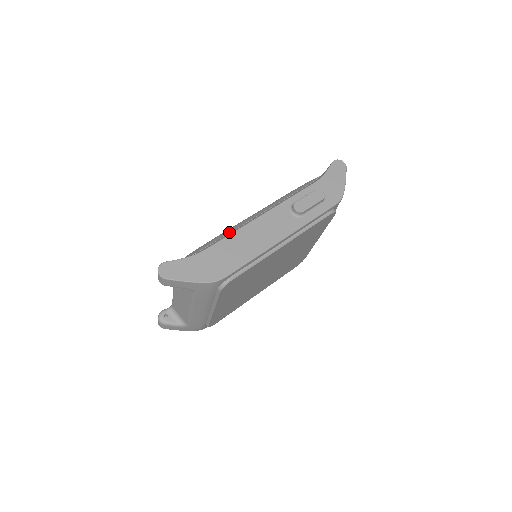
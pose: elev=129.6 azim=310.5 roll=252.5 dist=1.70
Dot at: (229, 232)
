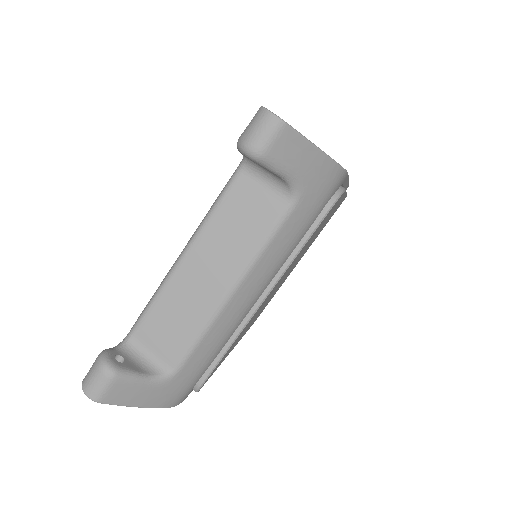
Dot at: occluded
